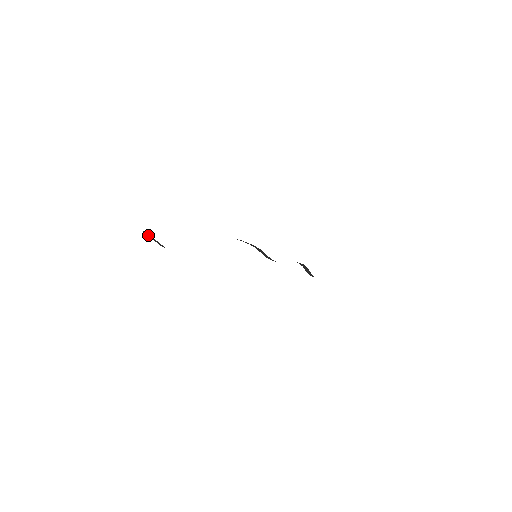
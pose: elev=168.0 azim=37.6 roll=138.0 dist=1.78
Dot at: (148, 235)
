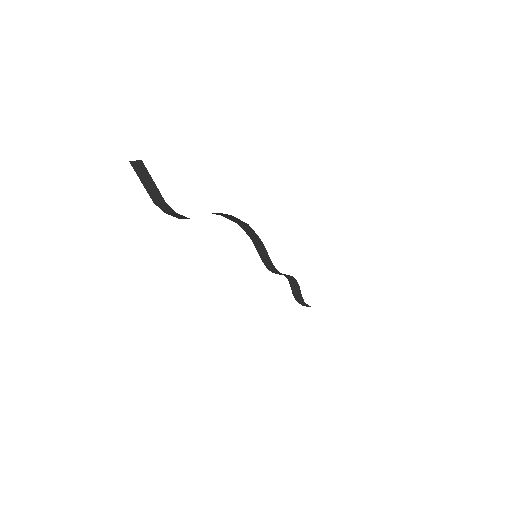
Dot at: (139, 172)
